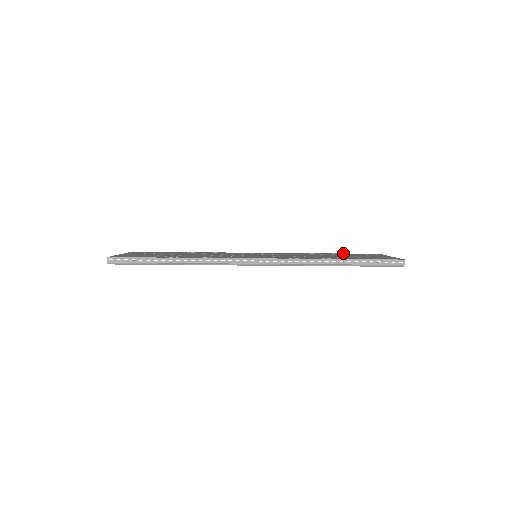
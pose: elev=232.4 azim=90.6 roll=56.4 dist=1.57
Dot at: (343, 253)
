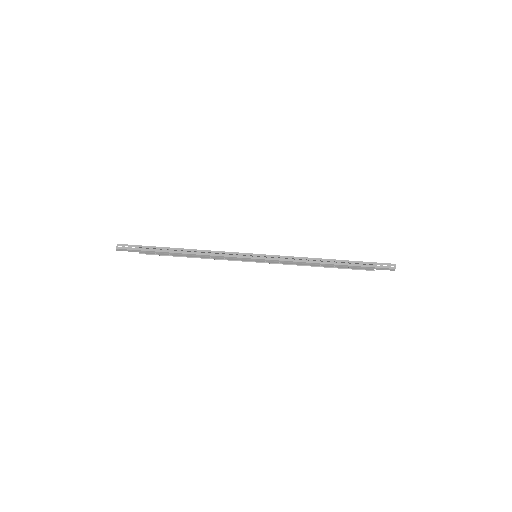
Dot at: occluded
